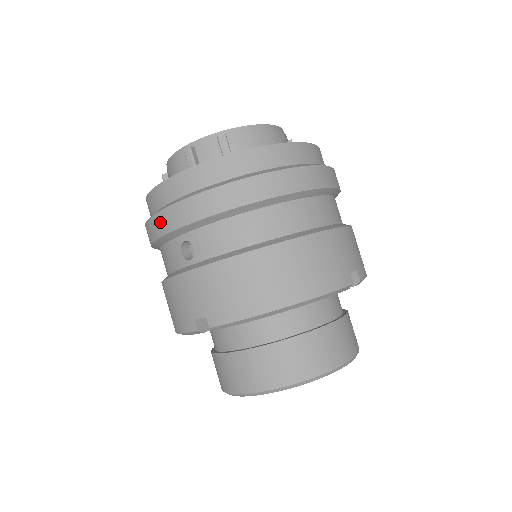
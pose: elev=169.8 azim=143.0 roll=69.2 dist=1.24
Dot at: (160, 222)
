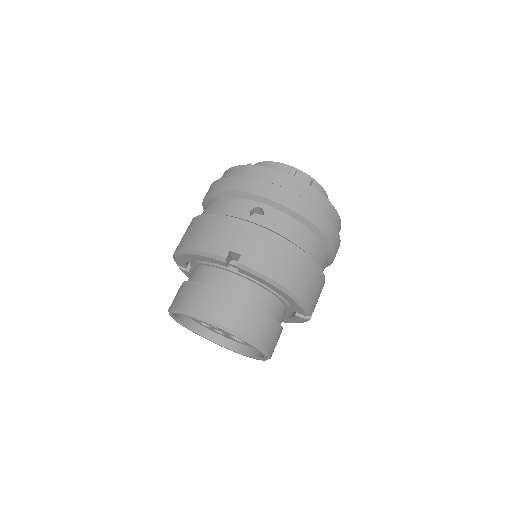
Dot at: (255, 185)
